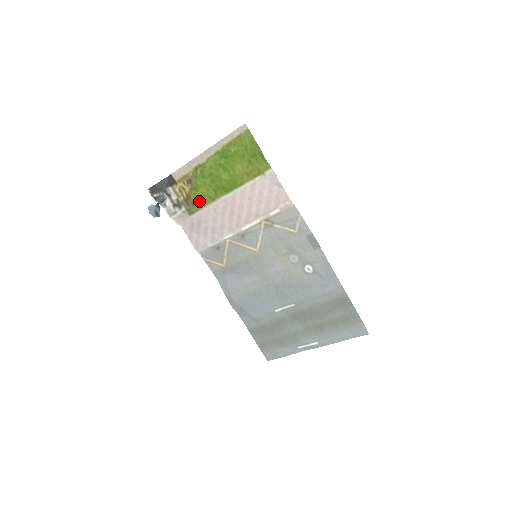
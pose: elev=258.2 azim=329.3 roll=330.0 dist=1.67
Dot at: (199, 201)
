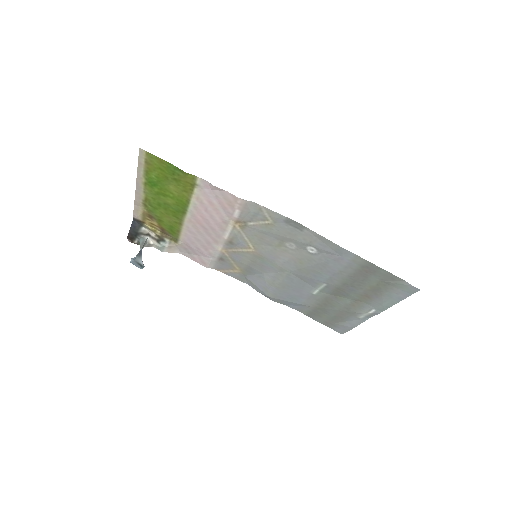
Dot at: (172, 229)
